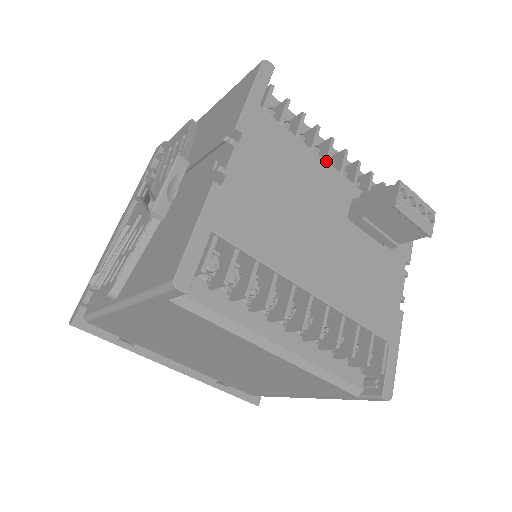
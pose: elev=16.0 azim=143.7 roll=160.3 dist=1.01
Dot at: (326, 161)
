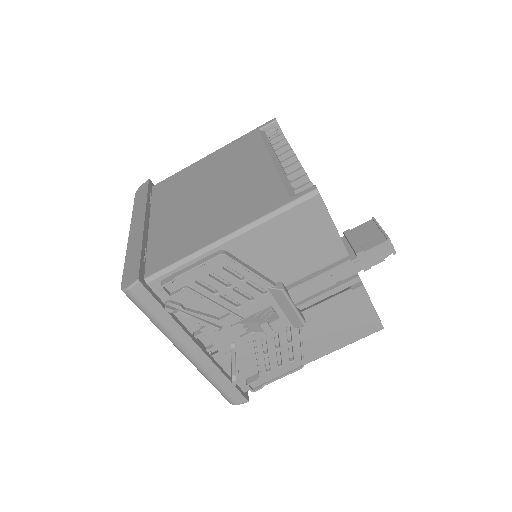
Dot at: occluded
